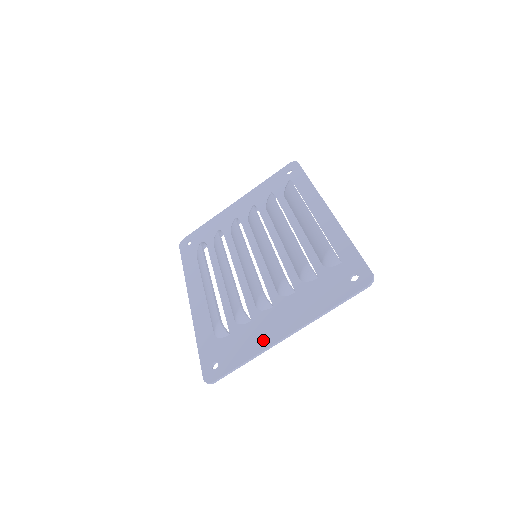
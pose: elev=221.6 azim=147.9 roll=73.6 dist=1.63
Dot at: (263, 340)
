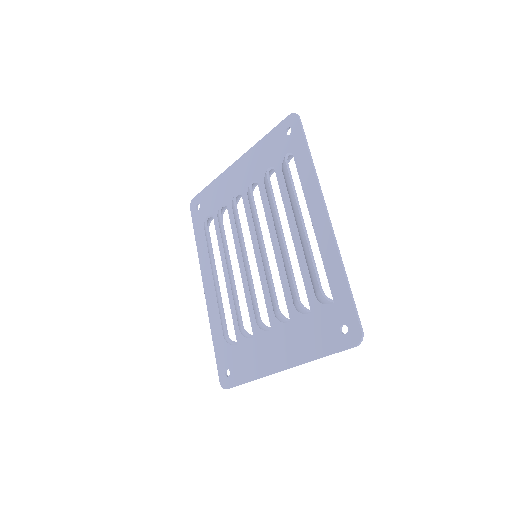
Dot at: (263, 365)
